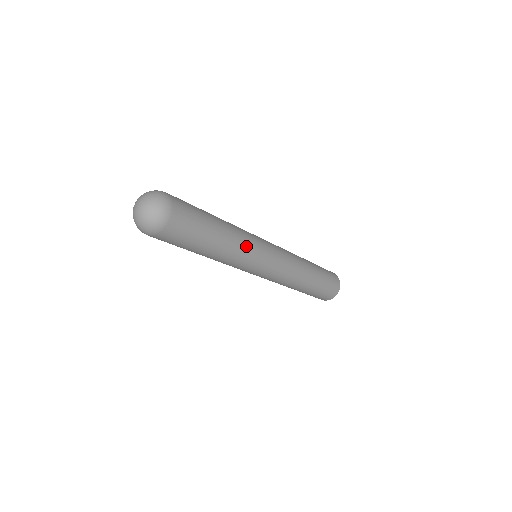
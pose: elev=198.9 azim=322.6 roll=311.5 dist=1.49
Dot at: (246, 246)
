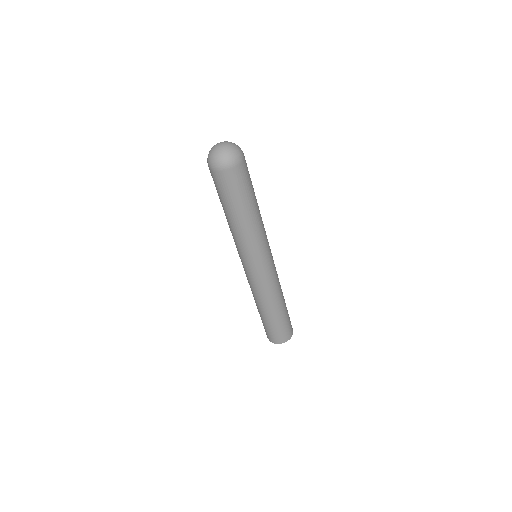
Dot at: (254, 240)
